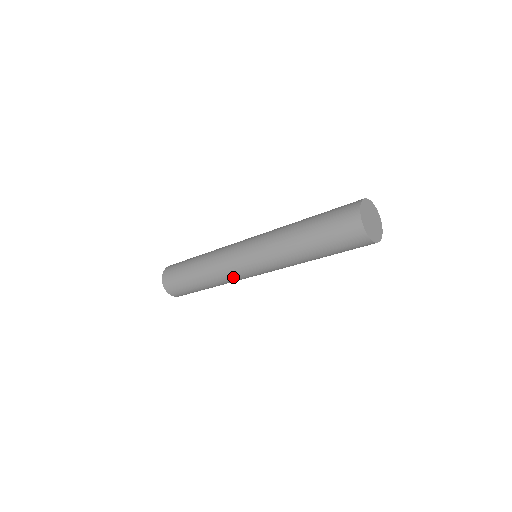
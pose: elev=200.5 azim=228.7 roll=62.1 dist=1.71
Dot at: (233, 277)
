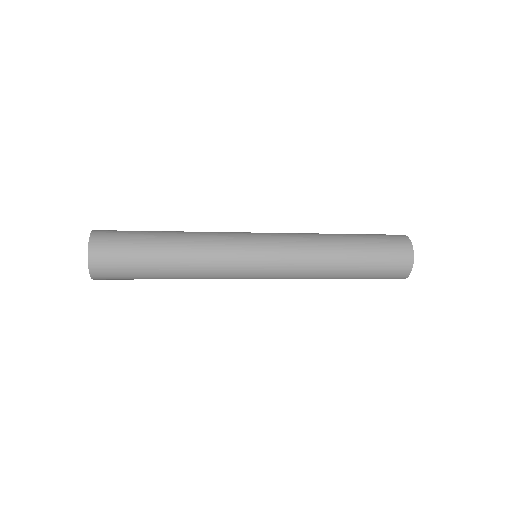
Dot at: occluded
